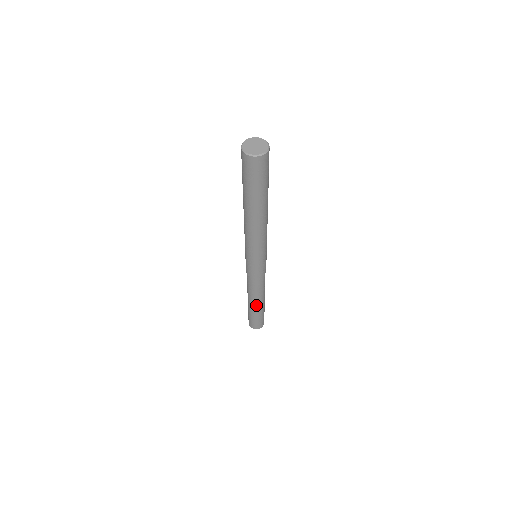
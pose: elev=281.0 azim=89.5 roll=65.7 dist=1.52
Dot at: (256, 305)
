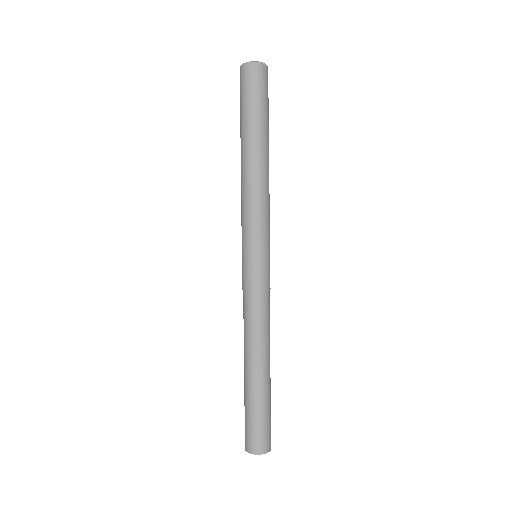
Dot at: (257, 370)
